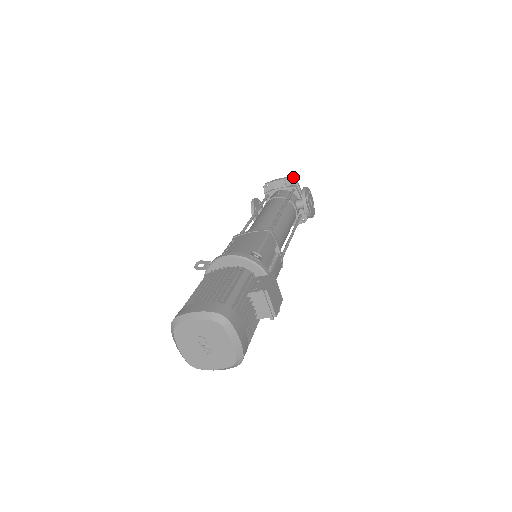
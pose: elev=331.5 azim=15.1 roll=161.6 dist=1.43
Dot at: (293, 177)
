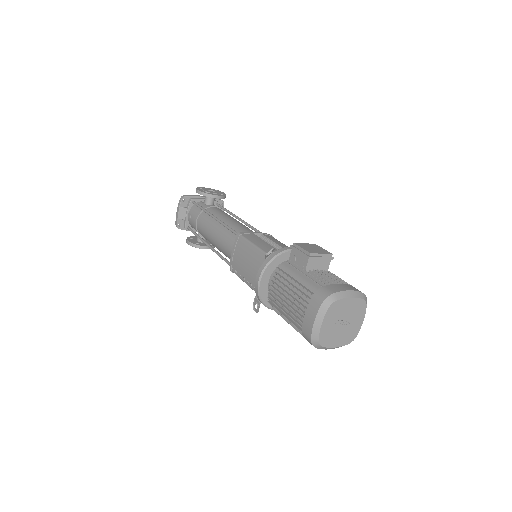
Dot at: (181, 198)
